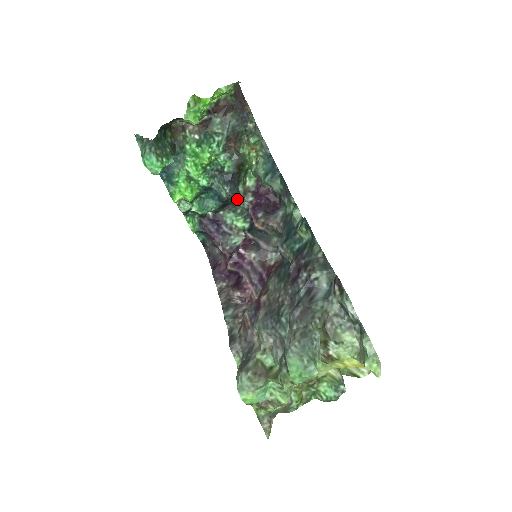
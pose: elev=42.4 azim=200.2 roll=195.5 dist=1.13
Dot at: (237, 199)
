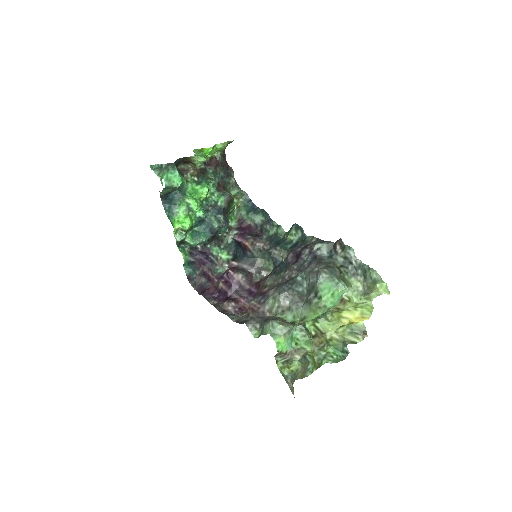
Dot at: (227, 228)
